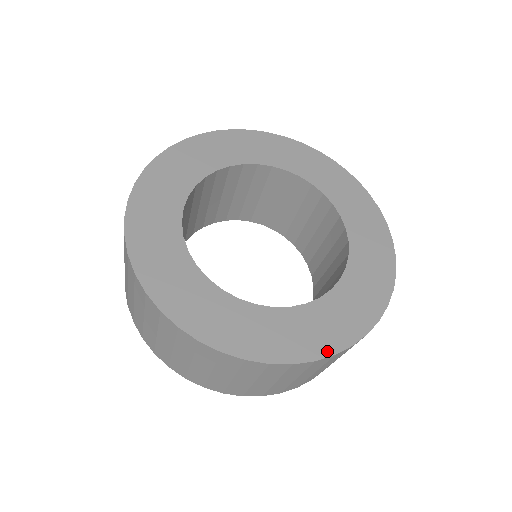
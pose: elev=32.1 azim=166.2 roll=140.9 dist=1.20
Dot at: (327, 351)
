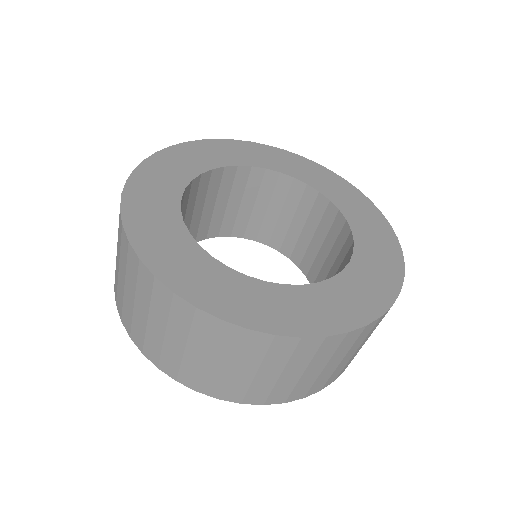
Dot at: (293, 331)
